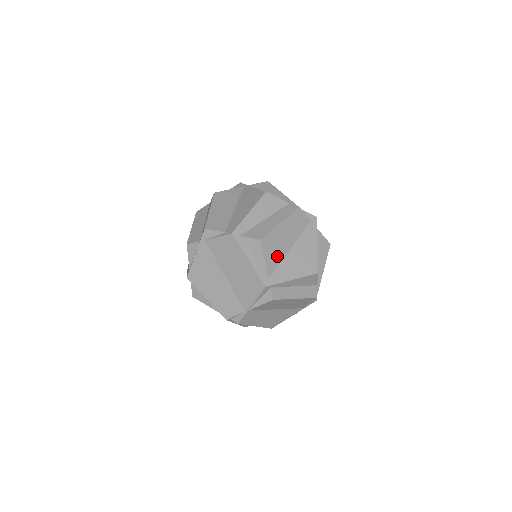
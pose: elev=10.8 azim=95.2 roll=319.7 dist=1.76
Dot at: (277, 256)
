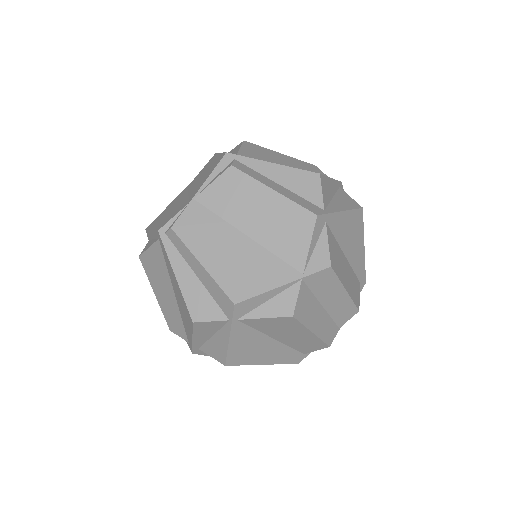
Dot at: (261, 158)
